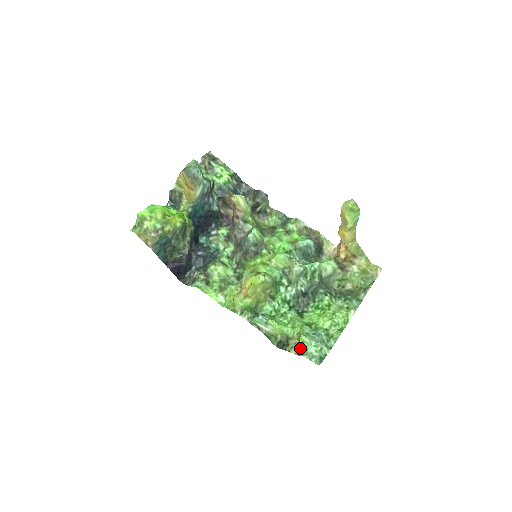
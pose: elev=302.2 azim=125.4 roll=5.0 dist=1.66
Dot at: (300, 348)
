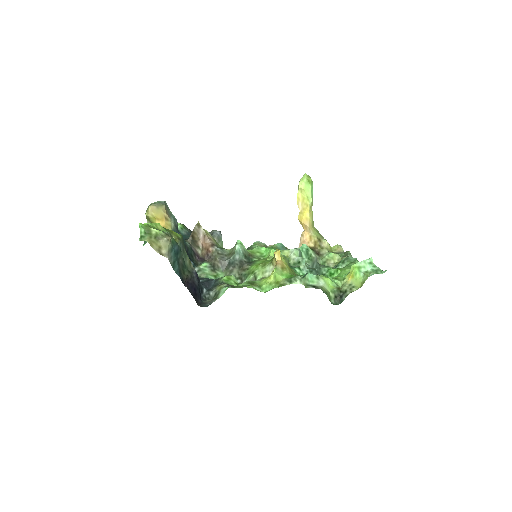
Dot at: (359, 280)
